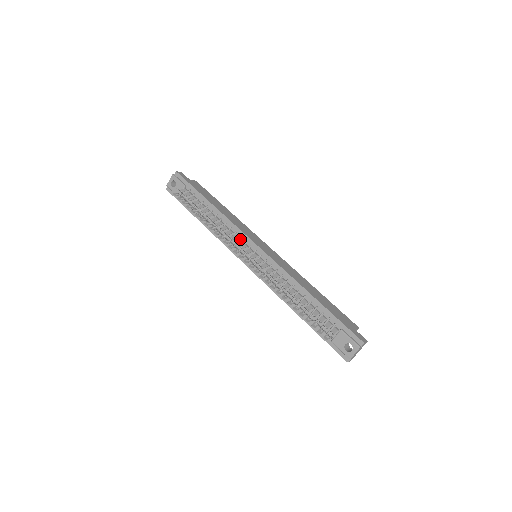
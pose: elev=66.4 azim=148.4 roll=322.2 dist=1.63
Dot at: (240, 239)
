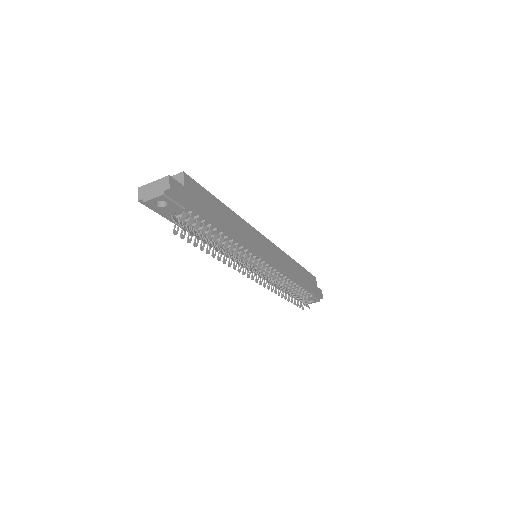
Dot at: (251, 256)
